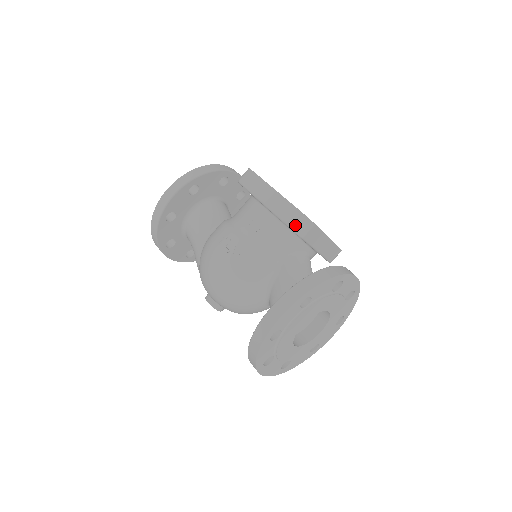
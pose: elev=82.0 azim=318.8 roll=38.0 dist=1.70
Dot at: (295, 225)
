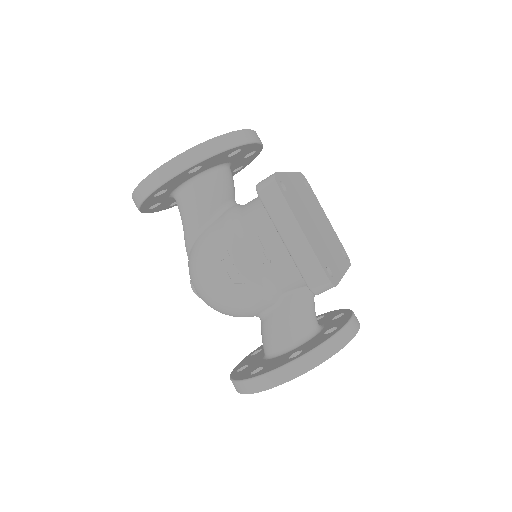
Dot at: (314, 286)
